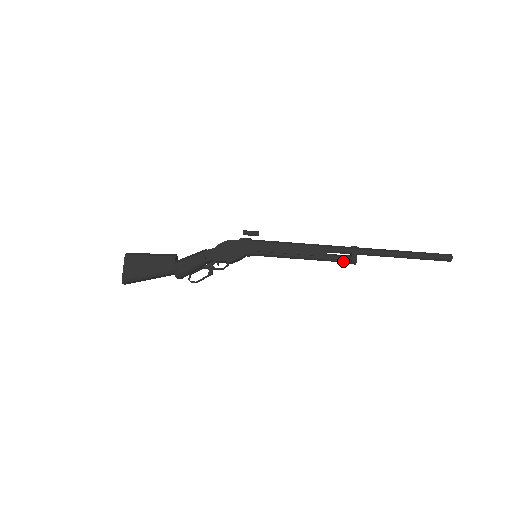
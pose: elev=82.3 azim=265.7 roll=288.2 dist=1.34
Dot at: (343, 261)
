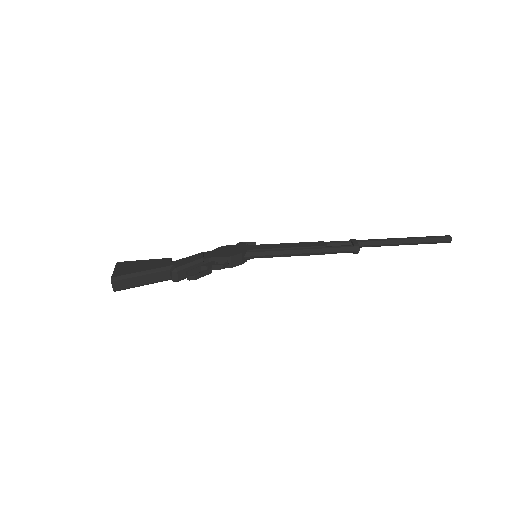
Dot at: (346, 249)
